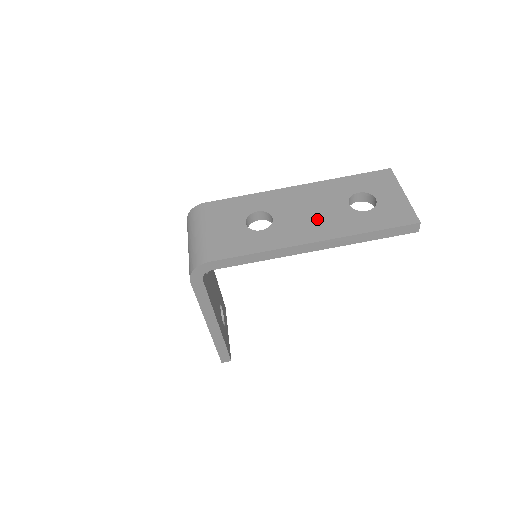
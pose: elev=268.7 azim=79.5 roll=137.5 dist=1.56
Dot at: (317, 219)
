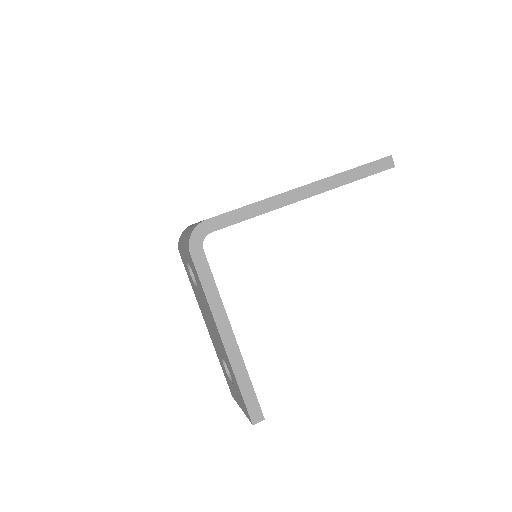
Dot at: occluded
